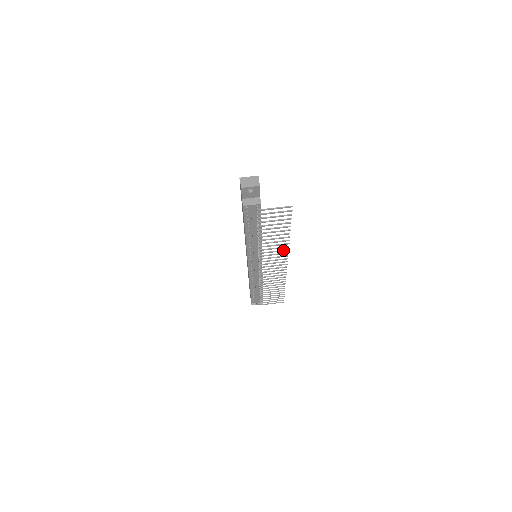
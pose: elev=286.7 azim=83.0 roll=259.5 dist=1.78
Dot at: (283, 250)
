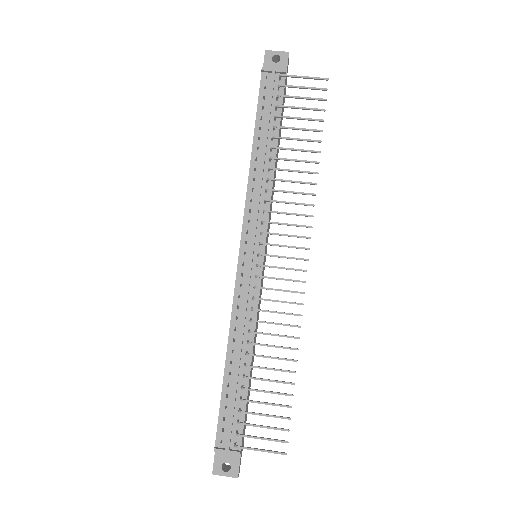
Dot at: occluded
